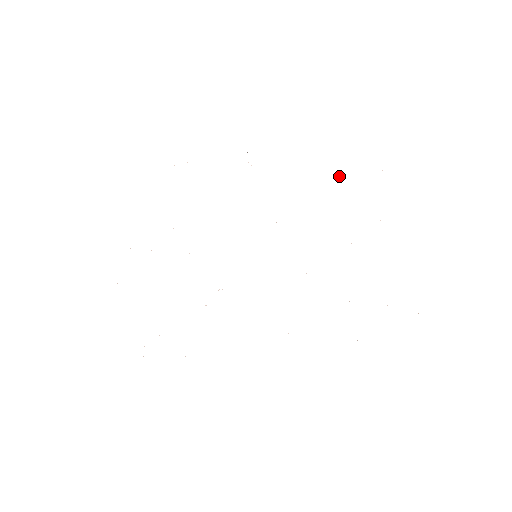
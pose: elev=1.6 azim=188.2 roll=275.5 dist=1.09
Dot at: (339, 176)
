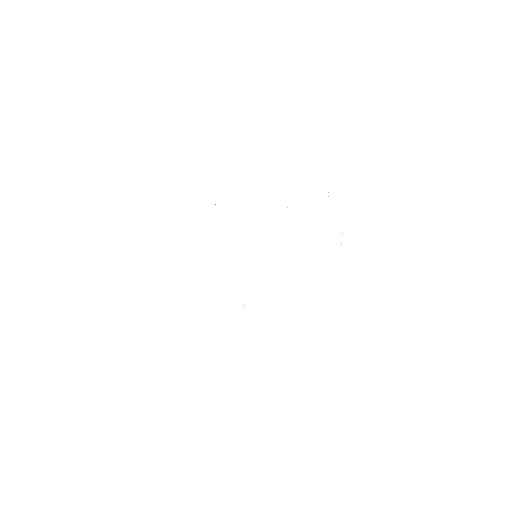
Dot at: occluded
